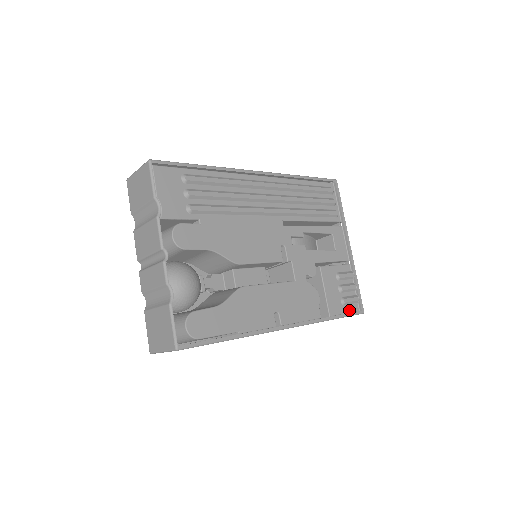
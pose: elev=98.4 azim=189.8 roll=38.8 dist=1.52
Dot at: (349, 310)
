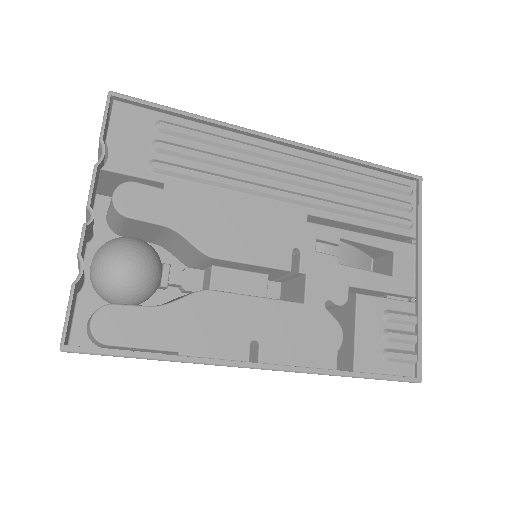
Dot at: (394, 371)
